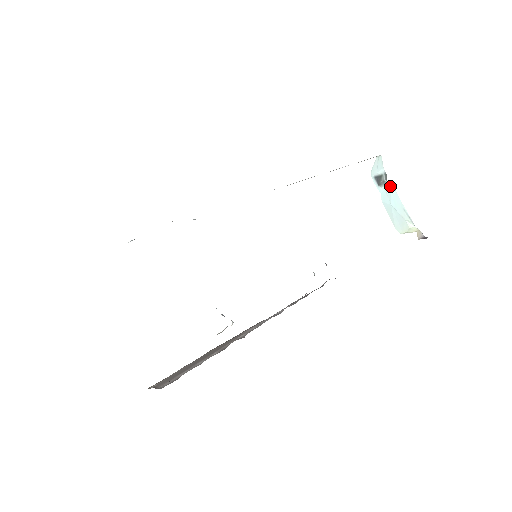
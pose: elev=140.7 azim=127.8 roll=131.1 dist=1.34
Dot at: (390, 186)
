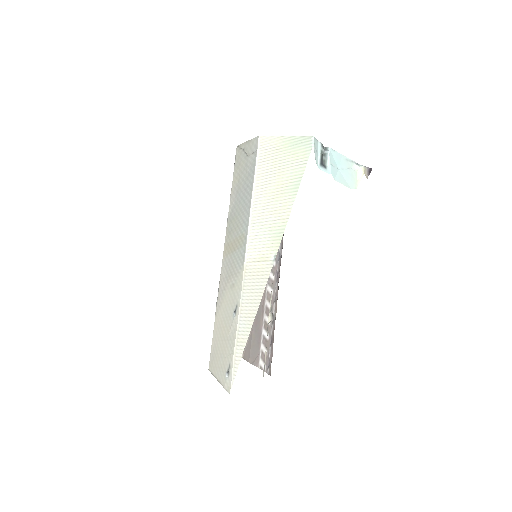
Dot at: (330, 153)
